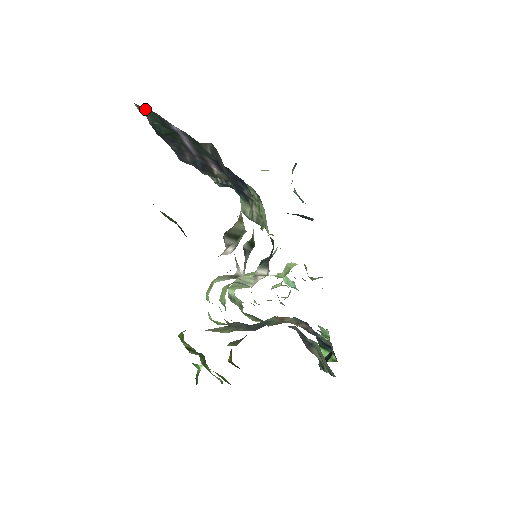
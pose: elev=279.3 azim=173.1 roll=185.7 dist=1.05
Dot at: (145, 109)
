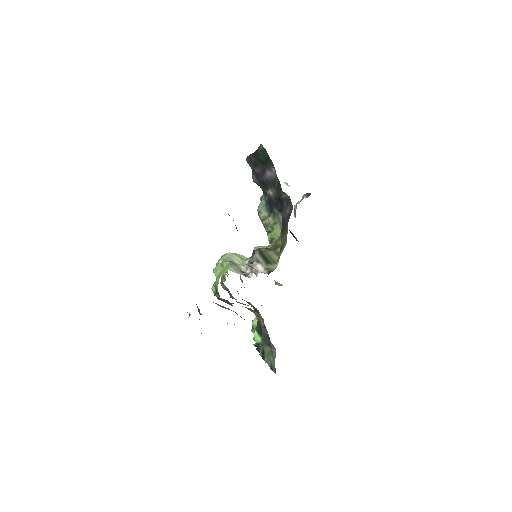
Dot at: (266, 152)
